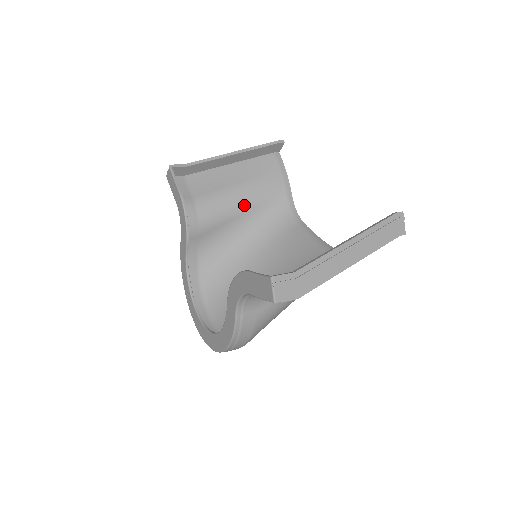
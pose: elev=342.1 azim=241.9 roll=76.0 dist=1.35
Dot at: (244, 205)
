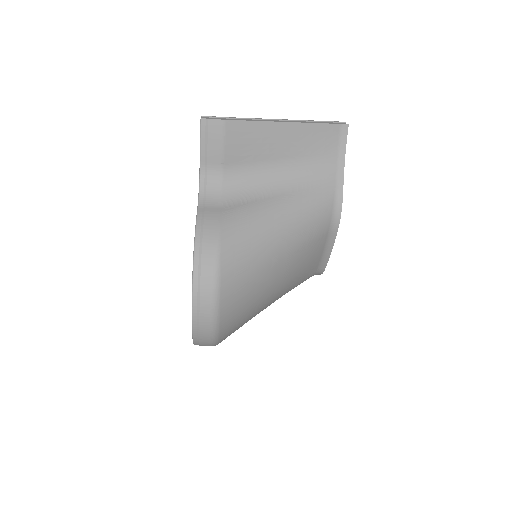
Dot at: occluded
